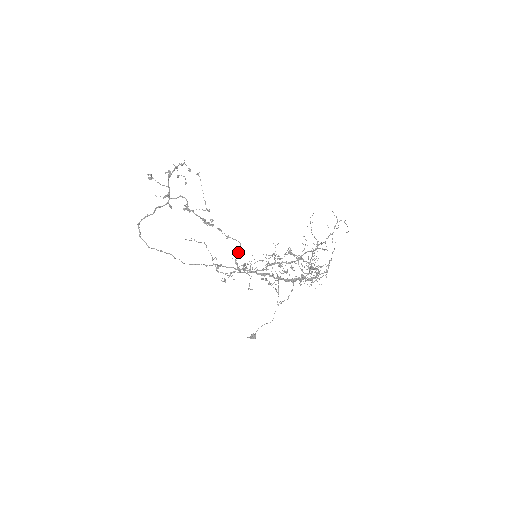
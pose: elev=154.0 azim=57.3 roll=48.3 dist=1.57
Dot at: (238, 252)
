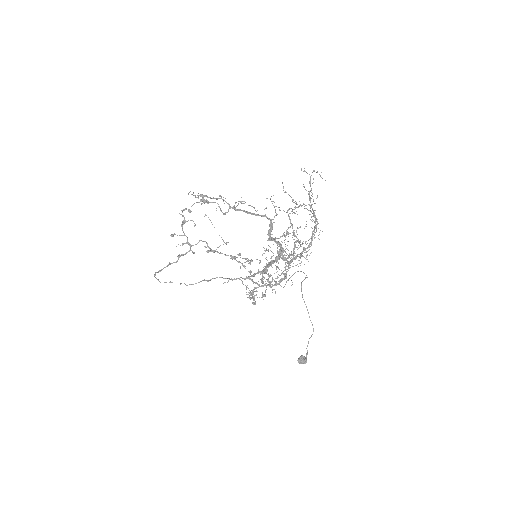
Dot at: occluded
